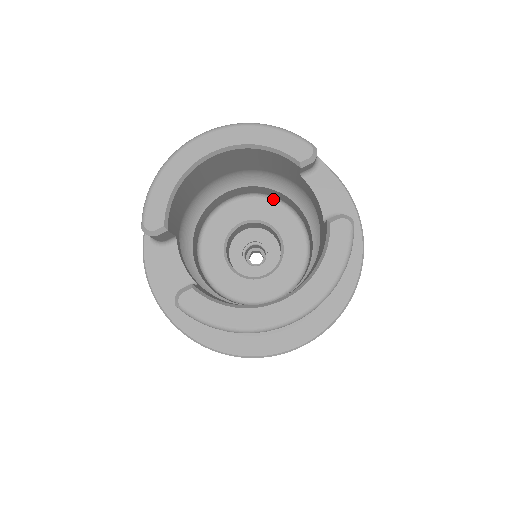
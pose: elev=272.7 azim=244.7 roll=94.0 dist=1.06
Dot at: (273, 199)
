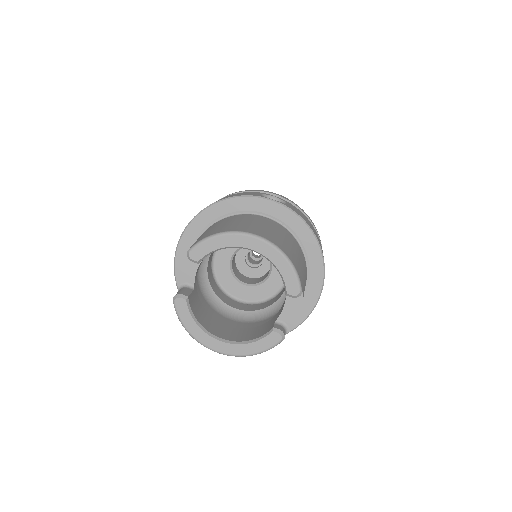
Dot at: occluded
